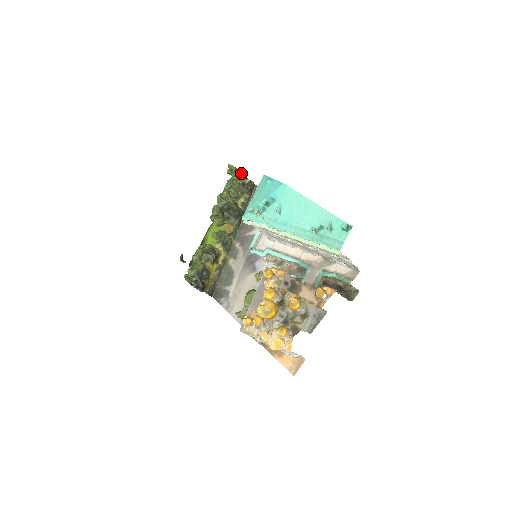
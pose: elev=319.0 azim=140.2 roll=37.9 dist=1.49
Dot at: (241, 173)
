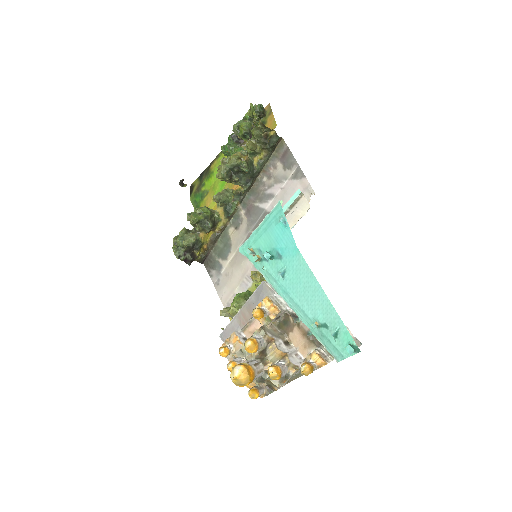
Dot at: (264, 127)
